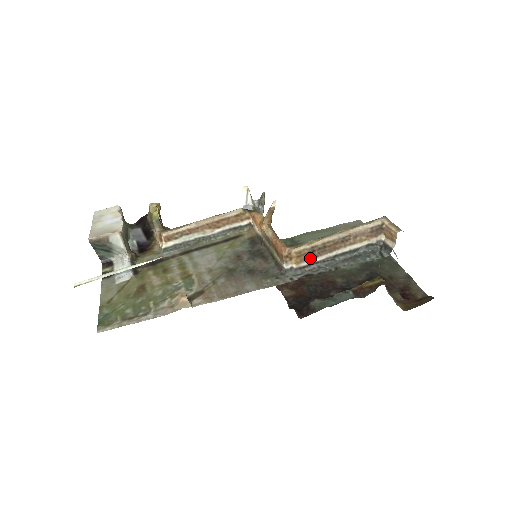
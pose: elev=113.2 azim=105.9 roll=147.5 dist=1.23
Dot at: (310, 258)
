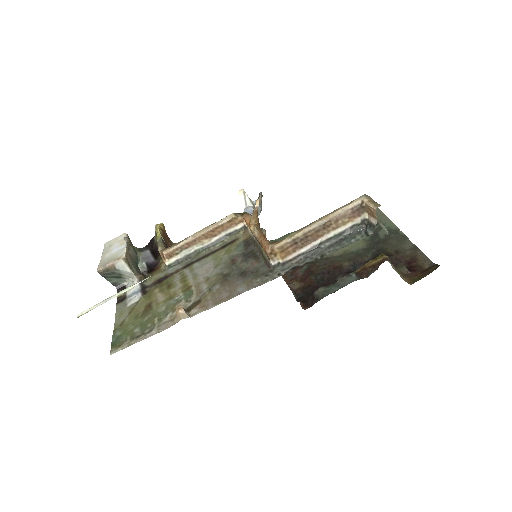
Dot at: (295, 250)
